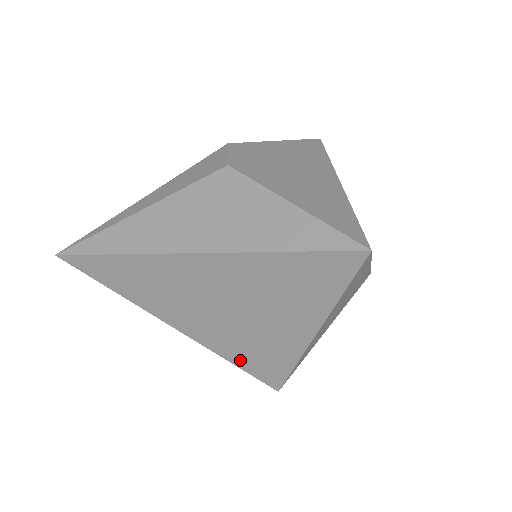
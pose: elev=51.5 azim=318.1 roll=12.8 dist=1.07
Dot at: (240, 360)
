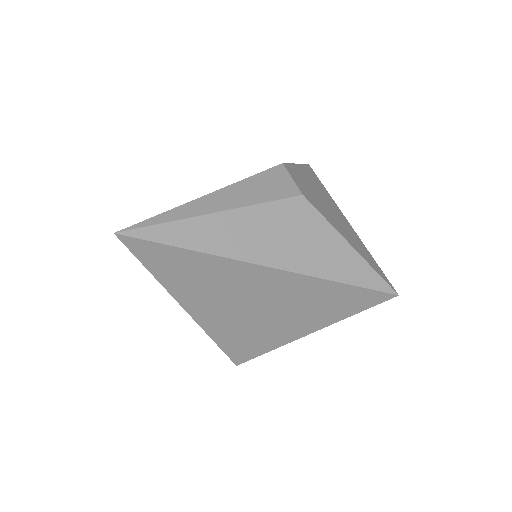
Dot at: (227, 342)
